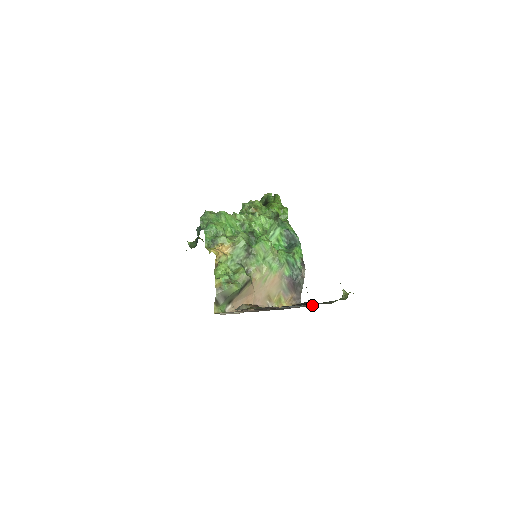
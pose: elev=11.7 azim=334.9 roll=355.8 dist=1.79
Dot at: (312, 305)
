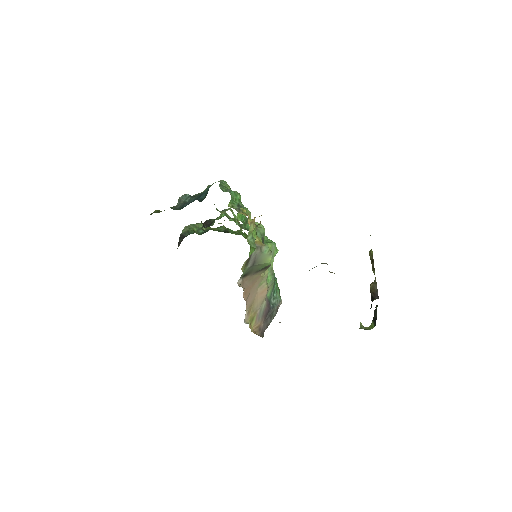
Dot at: occluded
